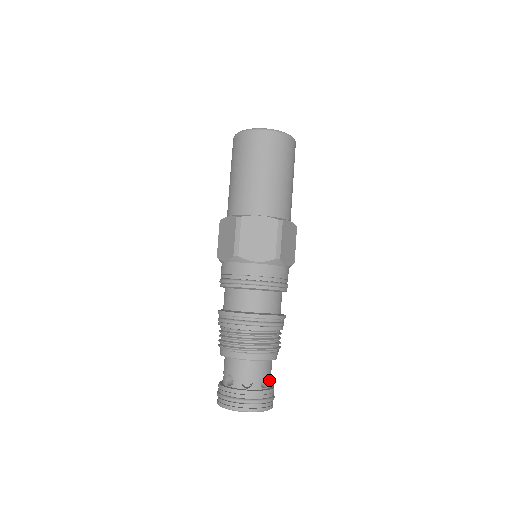
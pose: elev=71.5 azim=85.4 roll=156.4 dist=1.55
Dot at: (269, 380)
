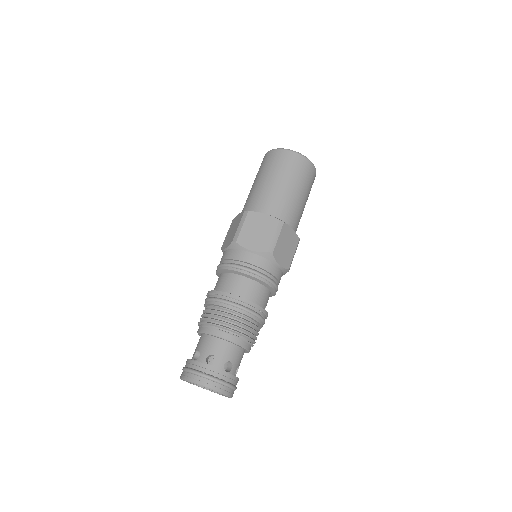
Dot at: (234, 368)
